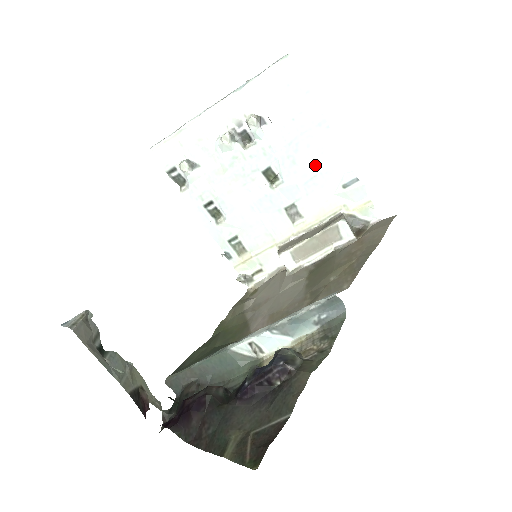
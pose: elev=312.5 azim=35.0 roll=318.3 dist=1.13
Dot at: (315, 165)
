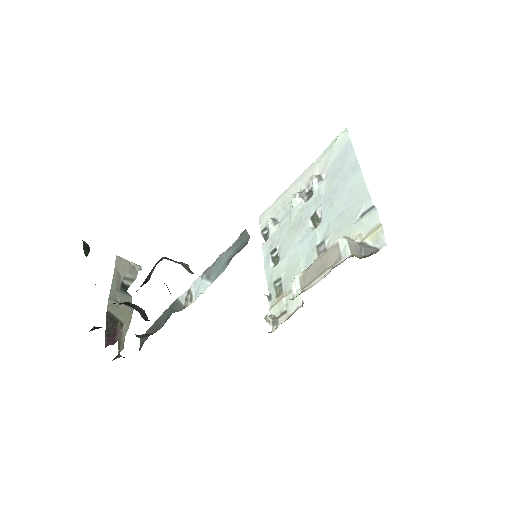
Dot at: (345, 202)
